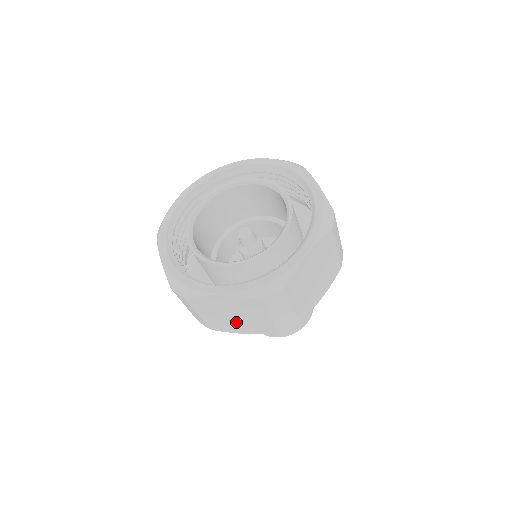
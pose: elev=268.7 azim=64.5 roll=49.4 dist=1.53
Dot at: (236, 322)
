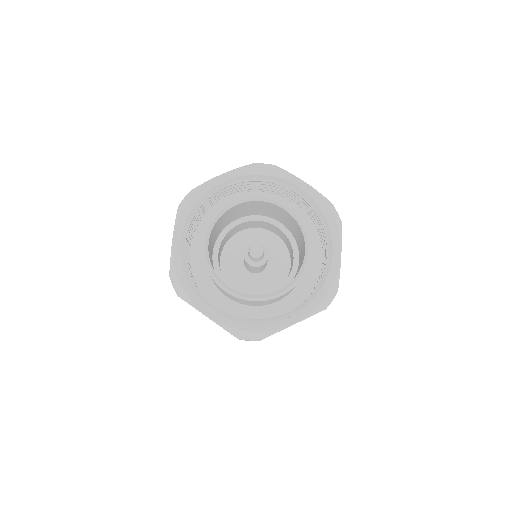
Dot at: occluded
